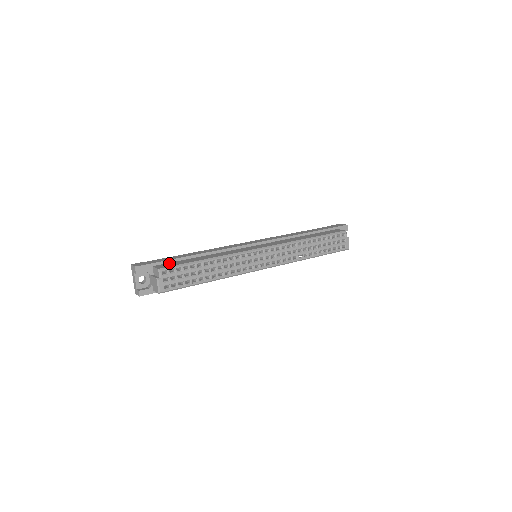
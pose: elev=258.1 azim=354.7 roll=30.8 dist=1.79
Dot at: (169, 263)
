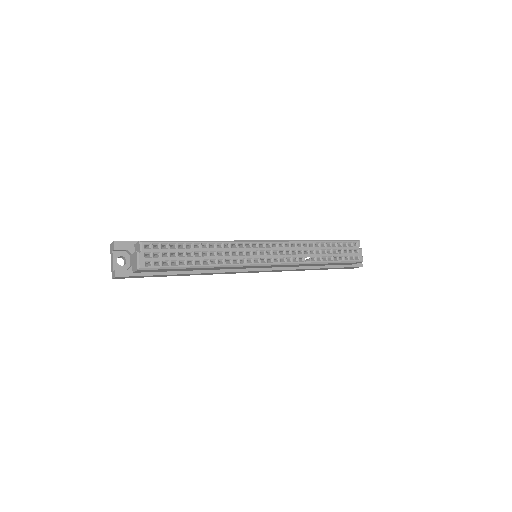
Dot at: occluded
